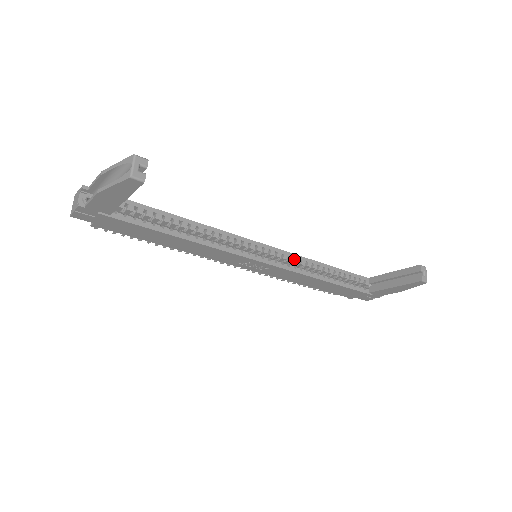
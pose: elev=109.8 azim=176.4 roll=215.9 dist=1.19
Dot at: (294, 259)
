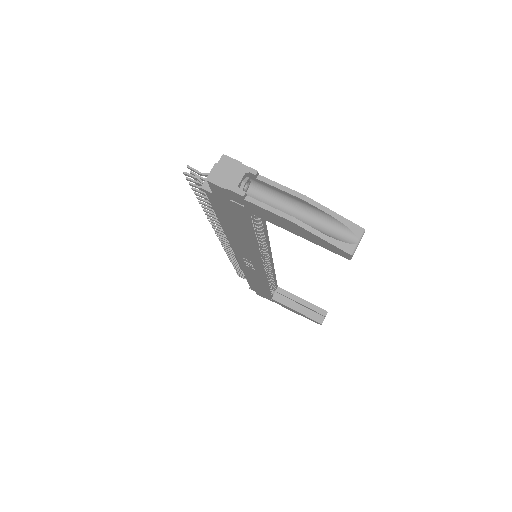
Dot at: occluded
